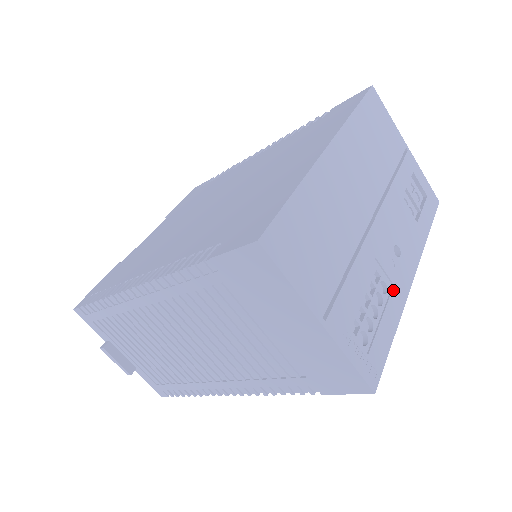
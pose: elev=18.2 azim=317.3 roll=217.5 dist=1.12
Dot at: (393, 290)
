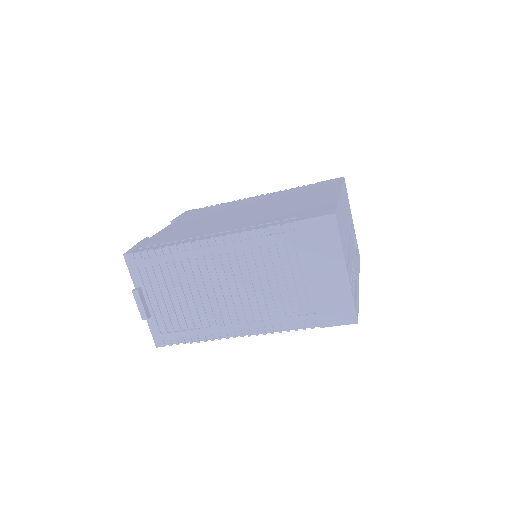
Dot at: (356, 282)
